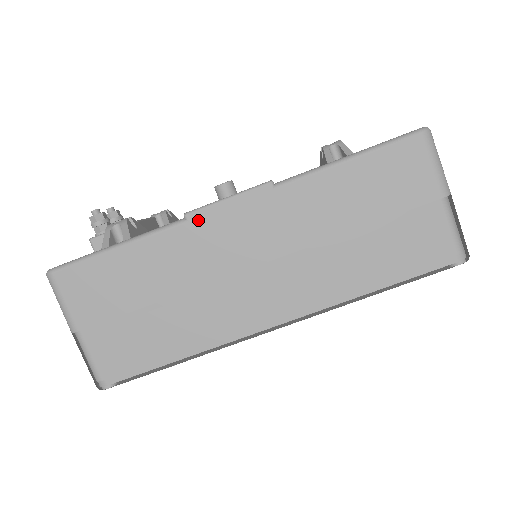
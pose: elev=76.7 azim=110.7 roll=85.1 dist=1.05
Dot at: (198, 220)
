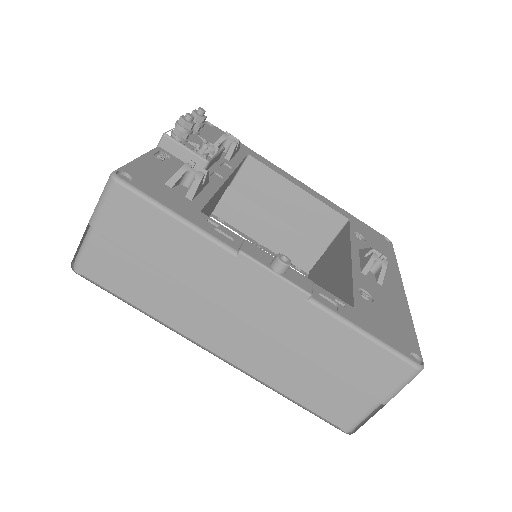
Dot at: (244, 264)
